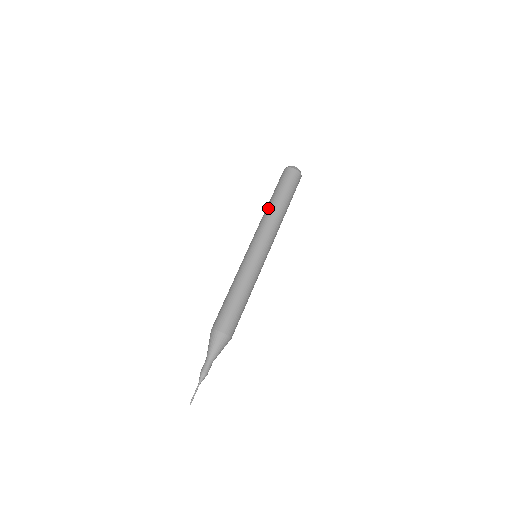
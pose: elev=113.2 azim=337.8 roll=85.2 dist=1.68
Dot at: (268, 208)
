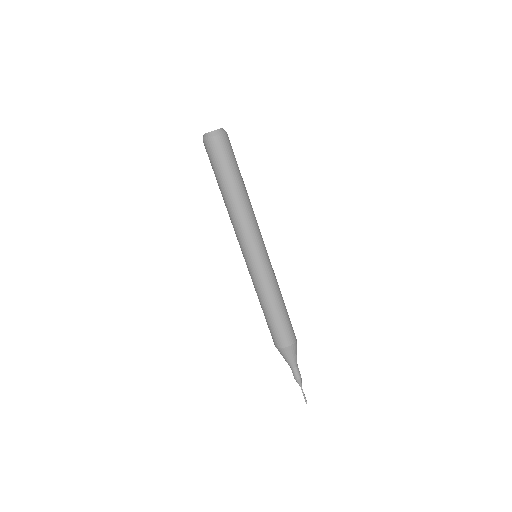
Dot at: (239, 201)
